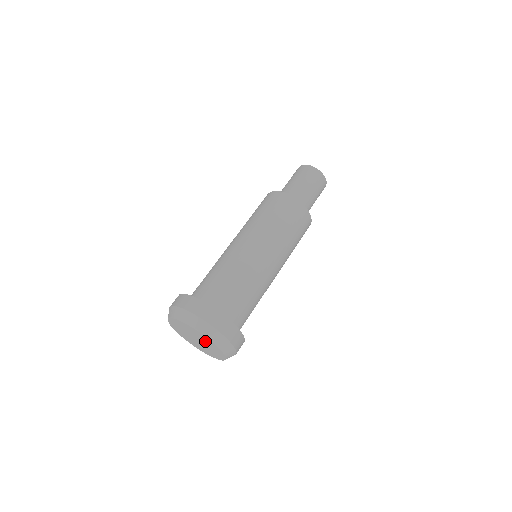
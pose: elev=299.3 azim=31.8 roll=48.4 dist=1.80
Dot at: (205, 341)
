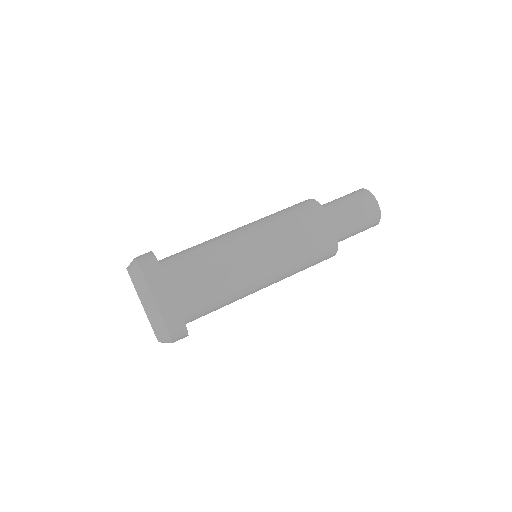
Dot at: occluded
